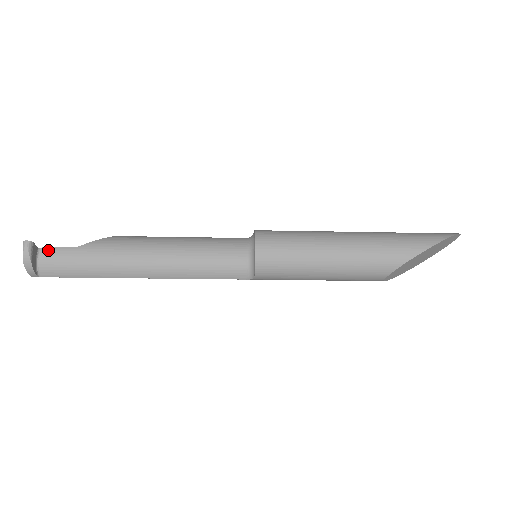
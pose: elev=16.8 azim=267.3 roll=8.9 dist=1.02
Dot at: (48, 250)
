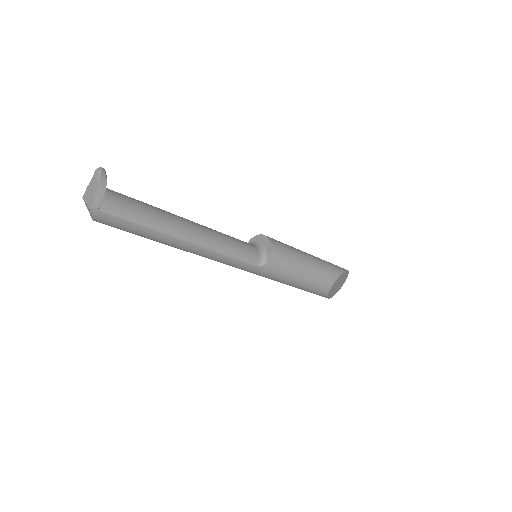
Dot at: (109, 190)
